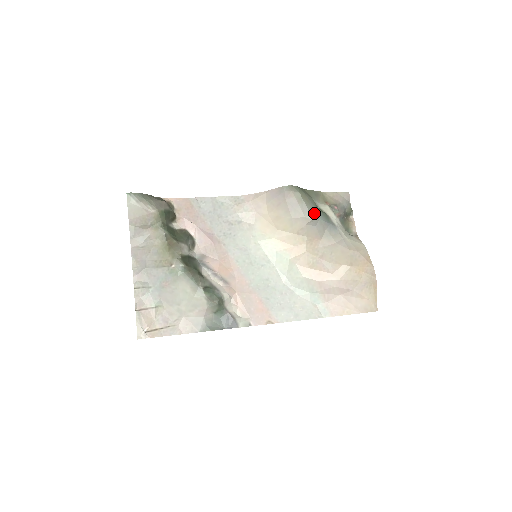
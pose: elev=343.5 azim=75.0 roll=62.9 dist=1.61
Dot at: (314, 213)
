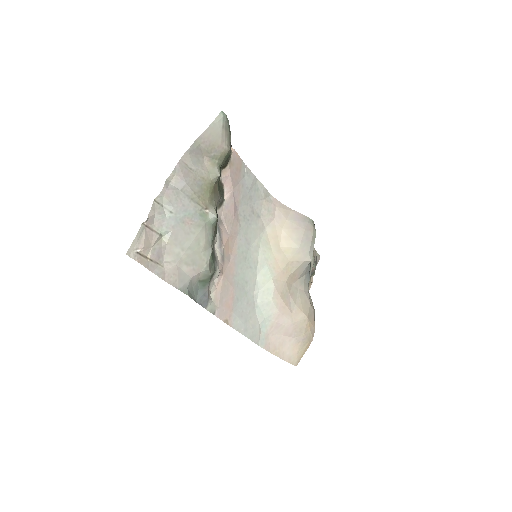
Dot at: occluded
